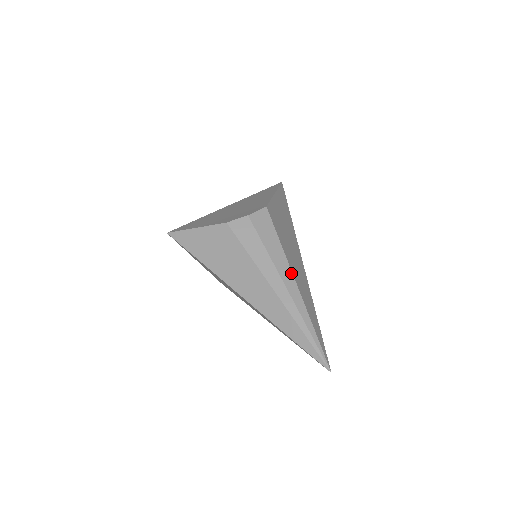
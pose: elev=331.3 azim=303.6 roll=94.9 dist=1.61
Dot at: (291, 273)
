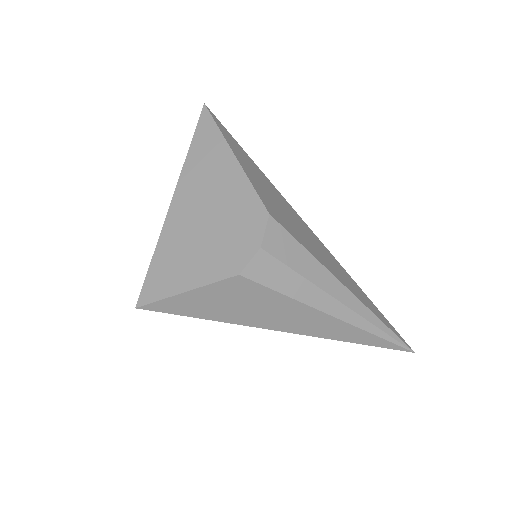
Dot at: (339, 283)
